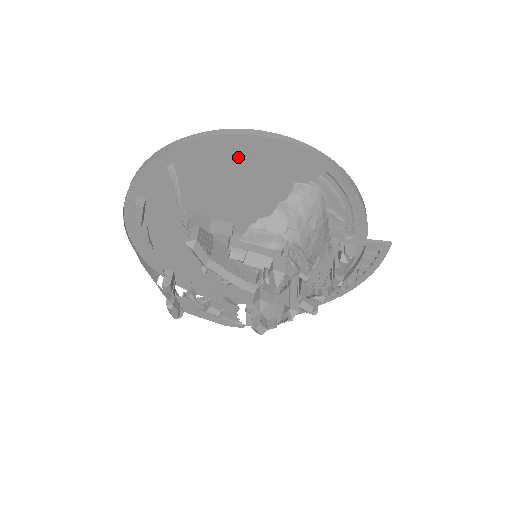
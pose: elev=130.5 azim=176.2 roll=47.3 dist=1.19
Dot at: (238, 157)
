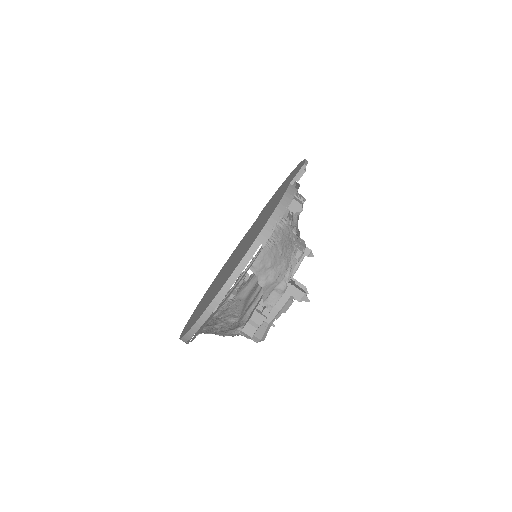
Dot at: occluded
